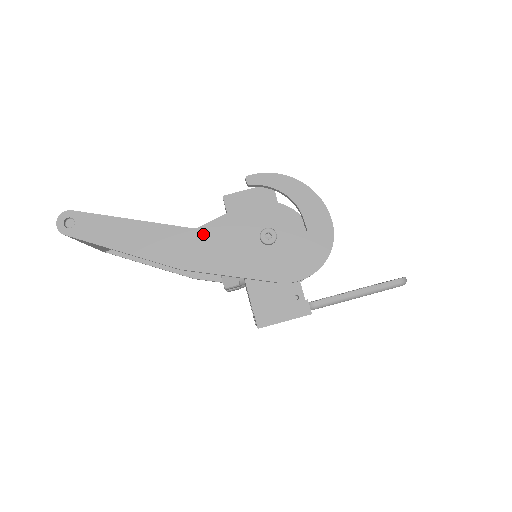
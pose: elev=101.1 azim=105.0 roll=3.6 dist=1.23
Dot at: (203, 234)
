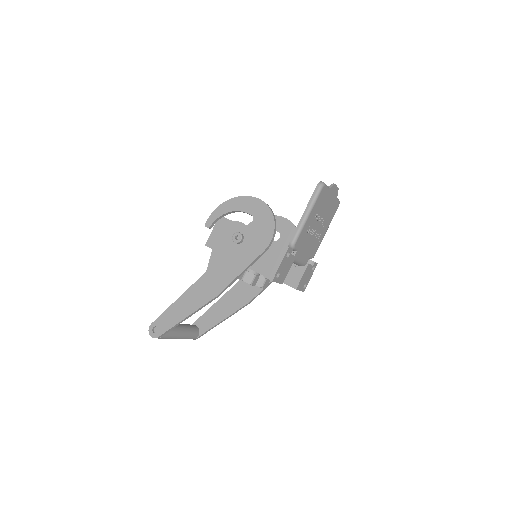
Dot at: (211, 270)
